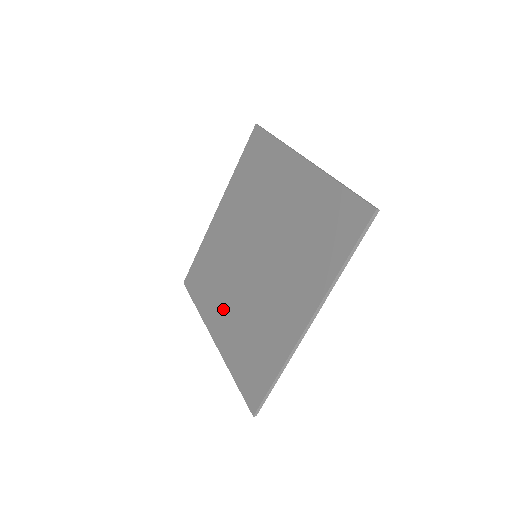
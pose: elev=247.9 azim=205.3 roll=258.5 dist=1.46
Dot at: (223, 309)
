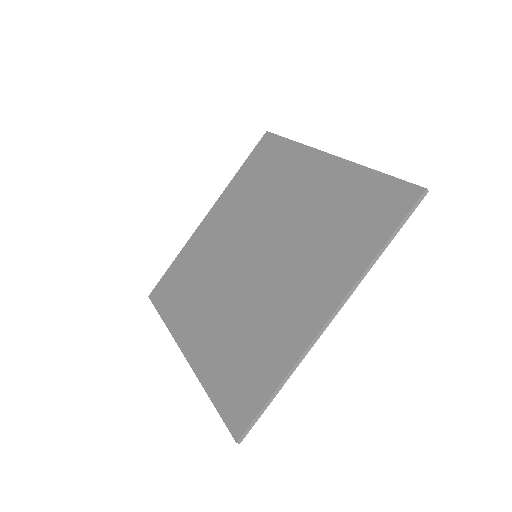
Dot at: (203, 318)
